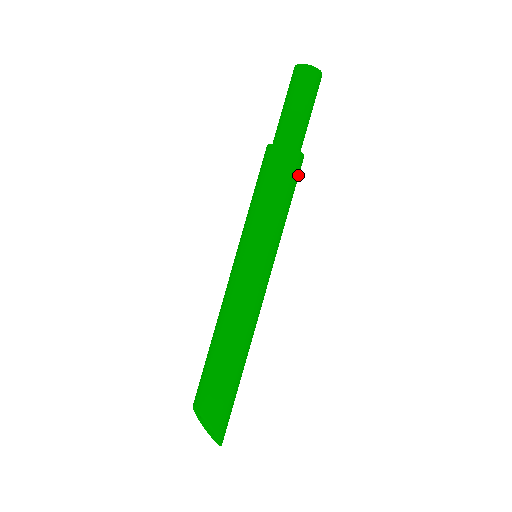
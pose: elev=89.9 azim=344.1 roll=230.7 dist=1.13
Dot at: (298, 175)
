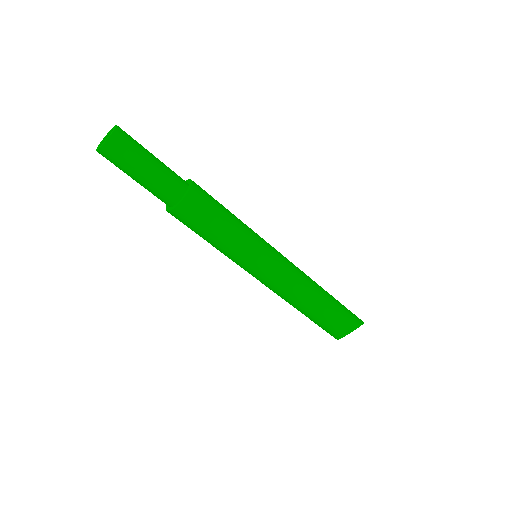
Dot at: occluded
